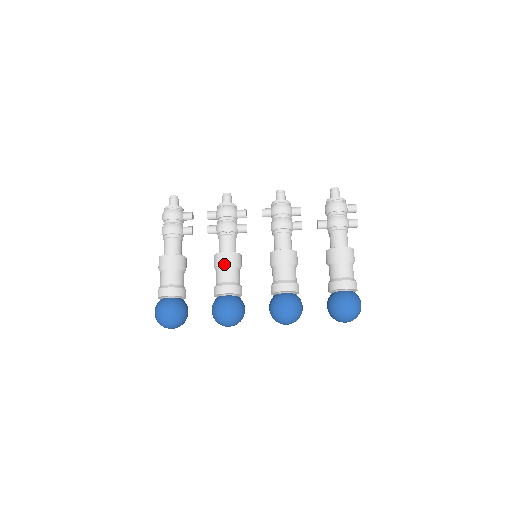
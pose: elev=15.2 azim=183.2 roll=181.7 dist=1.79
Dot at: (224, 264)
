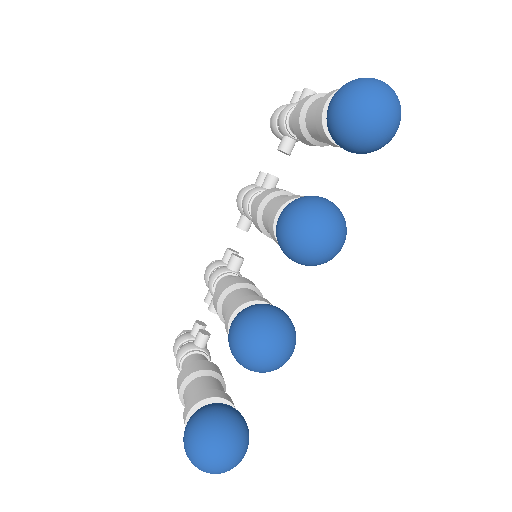
Dot at: (218, 302)
